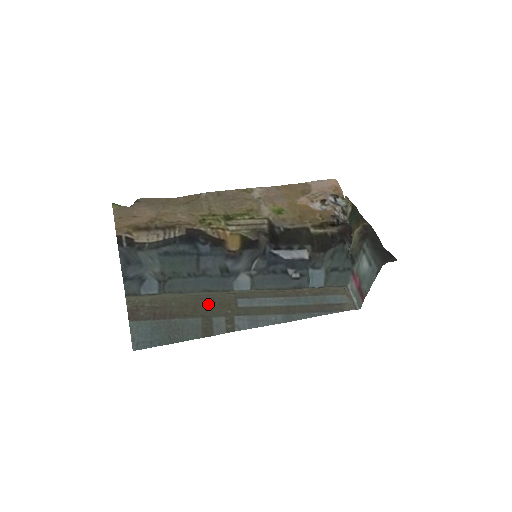
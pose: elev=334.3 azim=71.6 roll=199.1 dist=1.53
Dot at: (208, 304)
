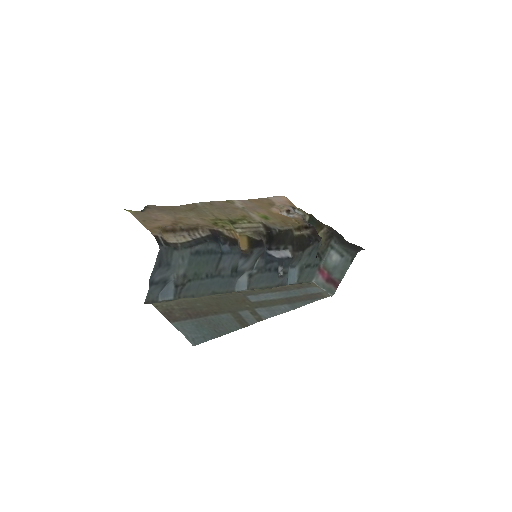
Dot at: (227, 302)
